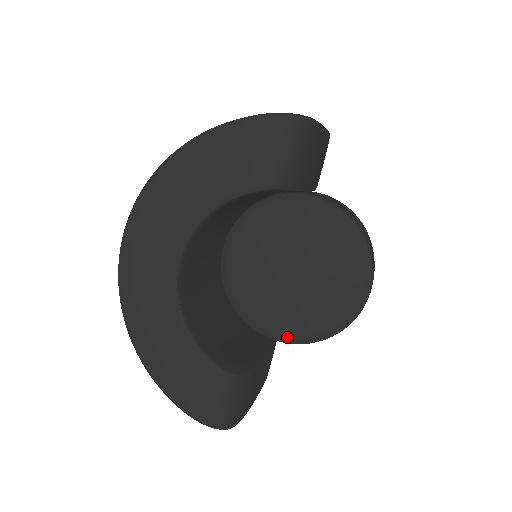
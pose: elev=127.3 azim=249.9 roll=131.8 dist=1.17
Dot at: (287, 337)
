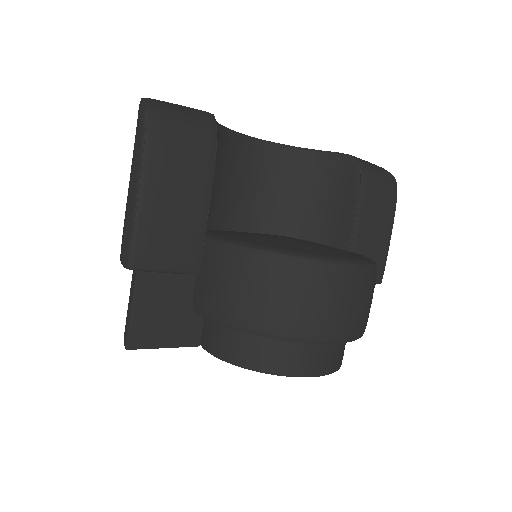
Dot at: (228, 238)
